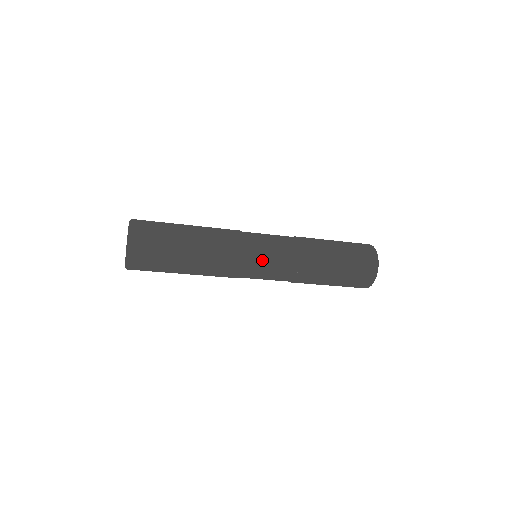
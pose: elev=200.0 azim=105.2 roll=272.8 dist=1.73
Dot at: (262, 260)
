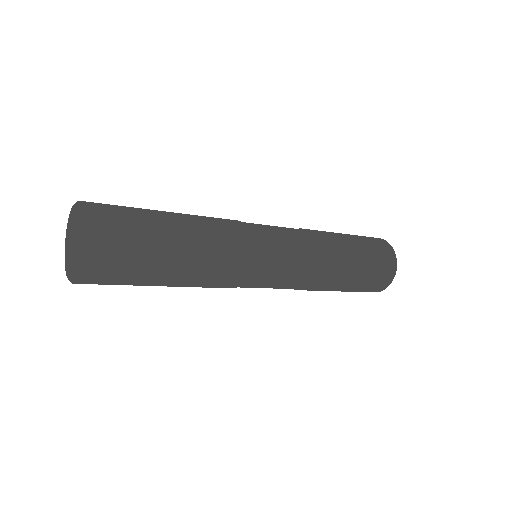
Dot at: (271, 273)
